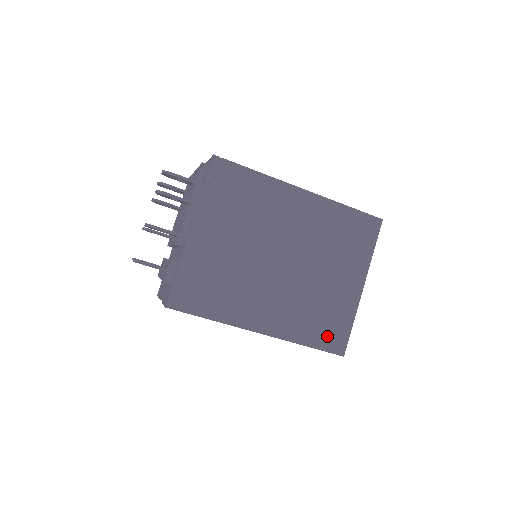
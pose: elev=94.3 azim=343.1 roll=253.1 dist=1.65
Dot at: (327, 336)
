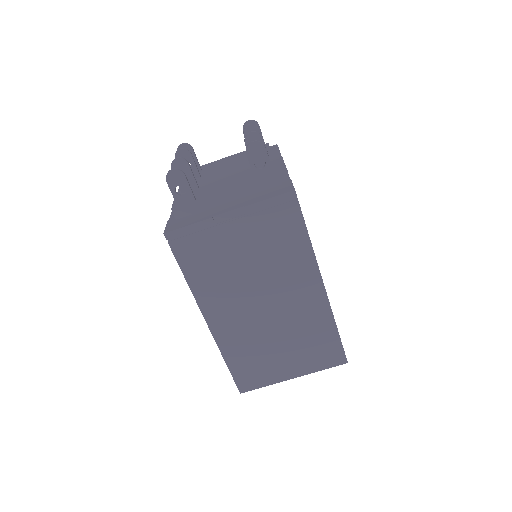
Dot at: occluded
